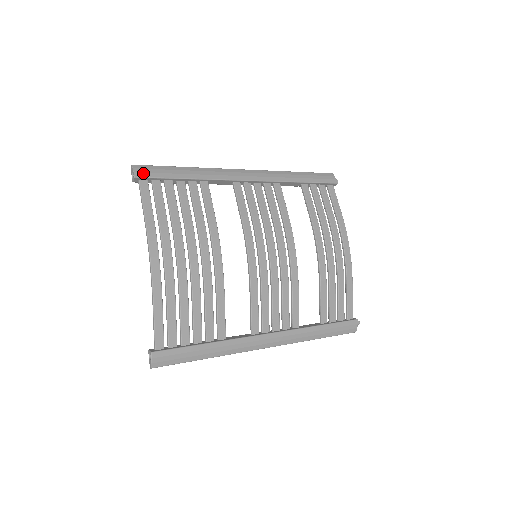
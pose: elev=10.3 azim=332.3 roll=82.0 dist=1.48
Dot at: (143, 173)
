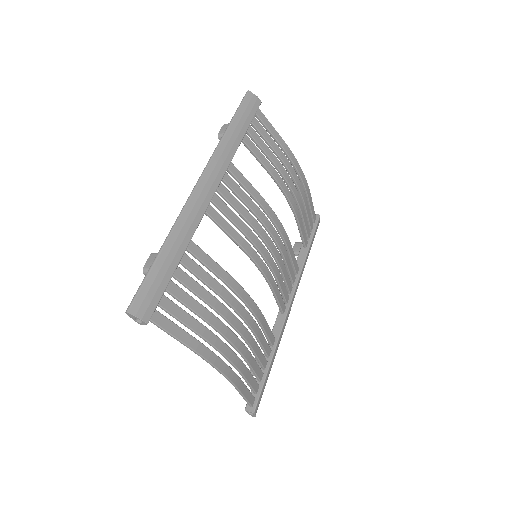
Dot at: (148, 309)
